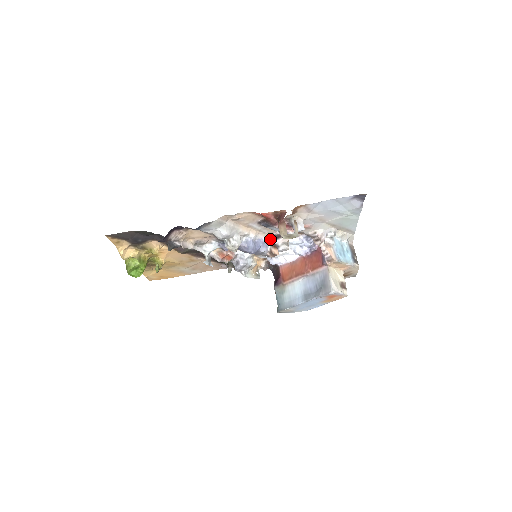
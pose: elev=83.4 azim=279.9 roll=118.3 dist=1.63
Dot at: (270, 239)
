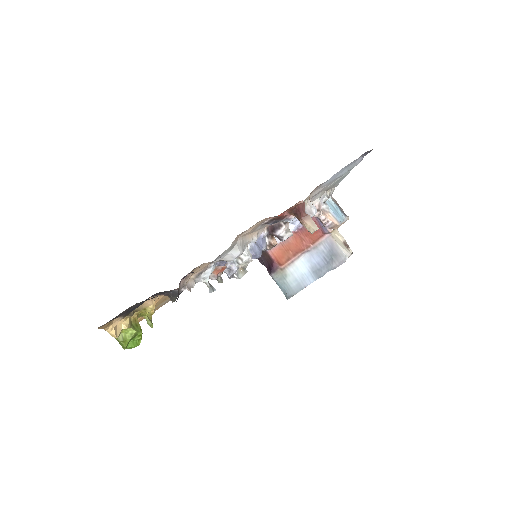
Dot at: (267, 232)
